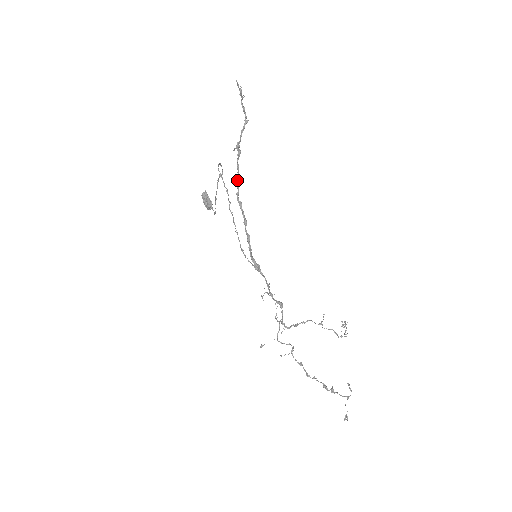
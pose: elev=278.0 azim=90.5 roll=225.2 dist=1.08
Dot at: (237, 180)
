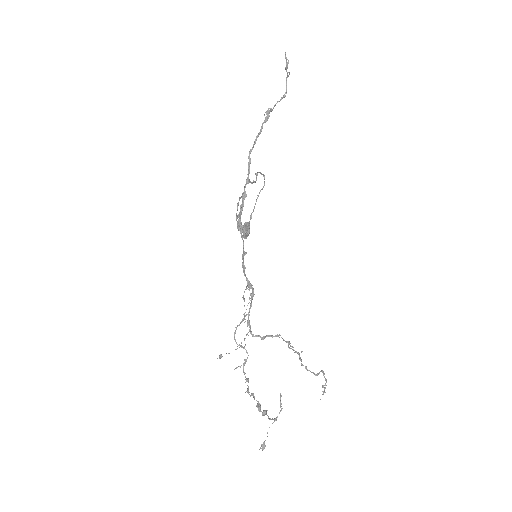
Dot at: (256, 139)
